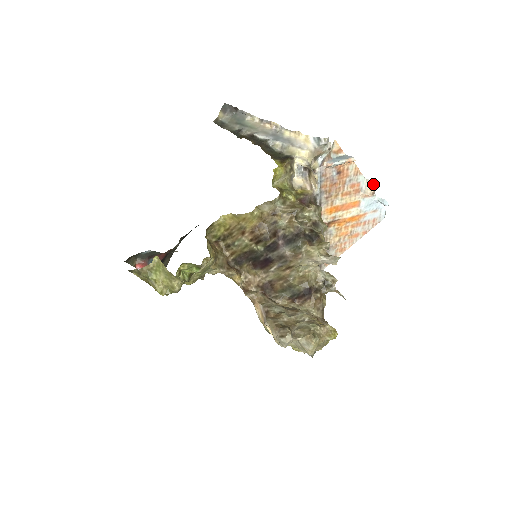
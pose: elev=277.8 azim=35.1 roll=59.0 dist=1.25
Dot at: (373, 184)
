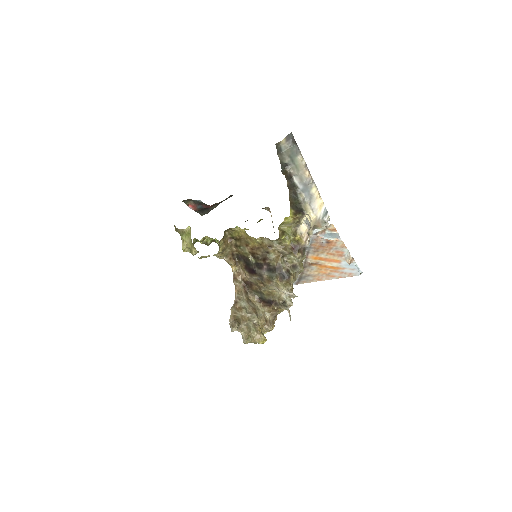
Dot at: (351, 259)
